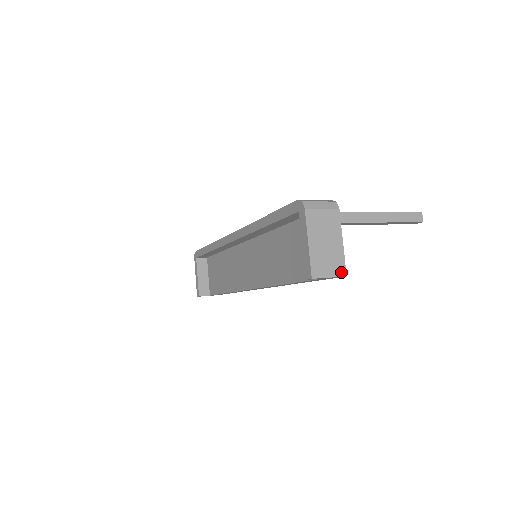
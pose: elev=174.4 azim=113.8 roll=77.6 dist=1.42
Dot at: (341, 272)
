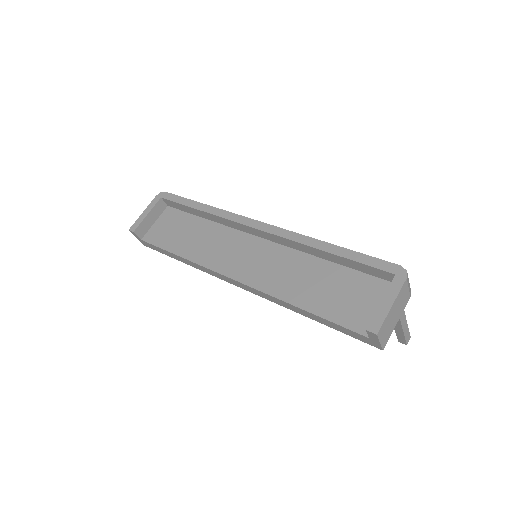
Dot at: (384, 344)
